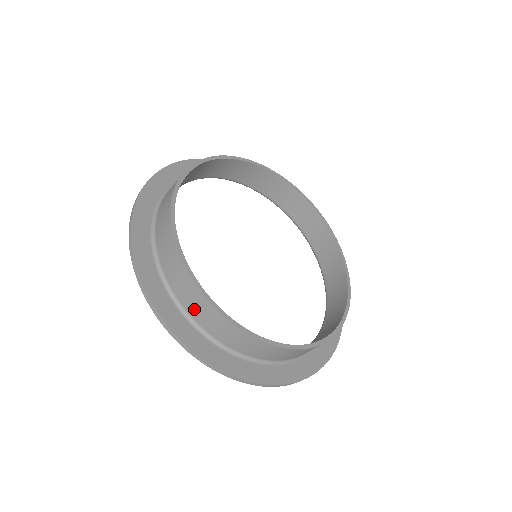
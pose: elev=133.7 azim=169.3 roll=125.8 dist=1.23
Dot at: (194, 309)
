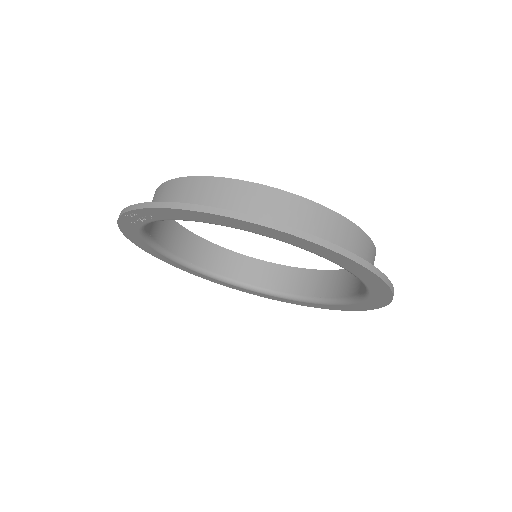
Dot at: (286, 218)
